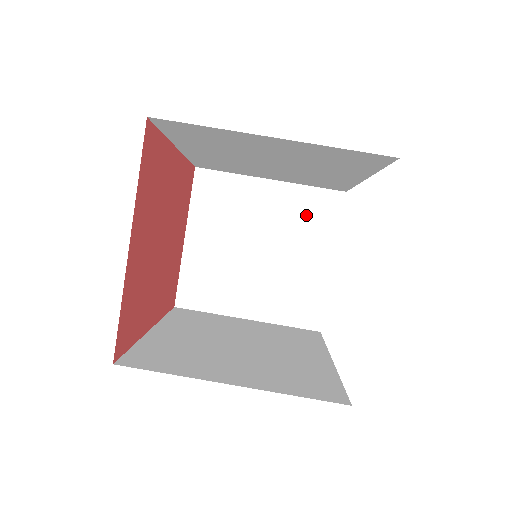
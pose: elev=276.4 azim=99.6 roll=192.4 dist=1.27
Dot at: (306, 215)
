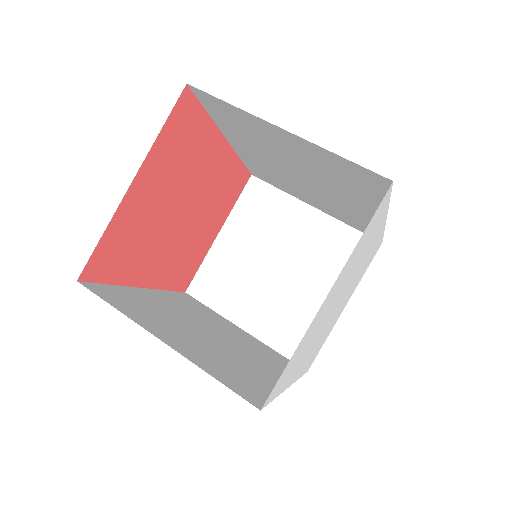
Dot at: (335, 251)
